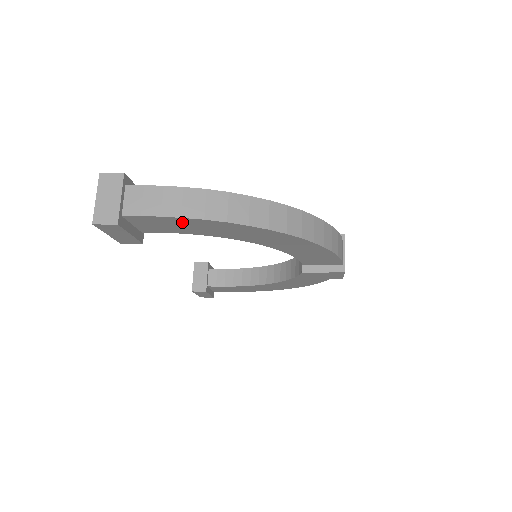
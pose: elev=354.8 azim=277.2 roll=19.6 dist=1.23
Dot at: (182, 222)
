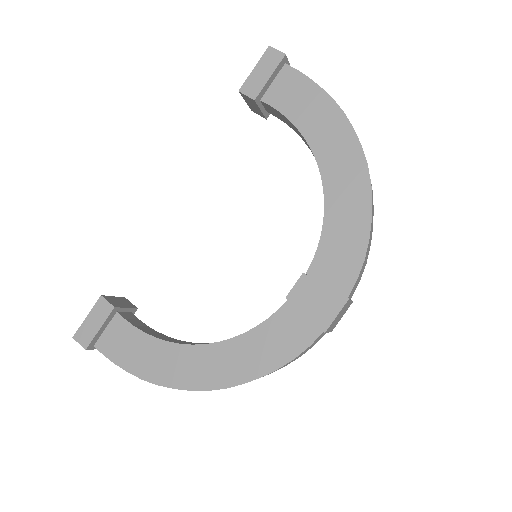
Dot at: occluded
